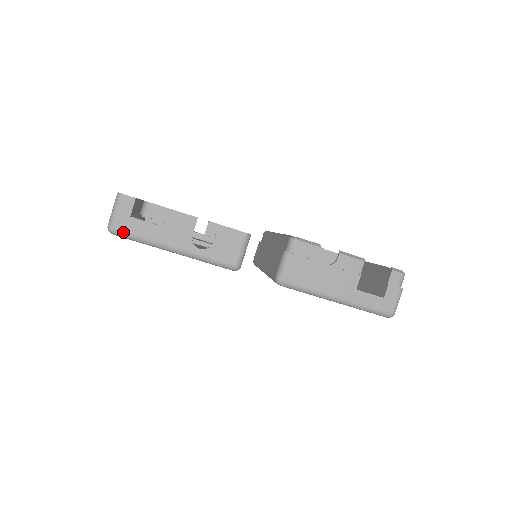
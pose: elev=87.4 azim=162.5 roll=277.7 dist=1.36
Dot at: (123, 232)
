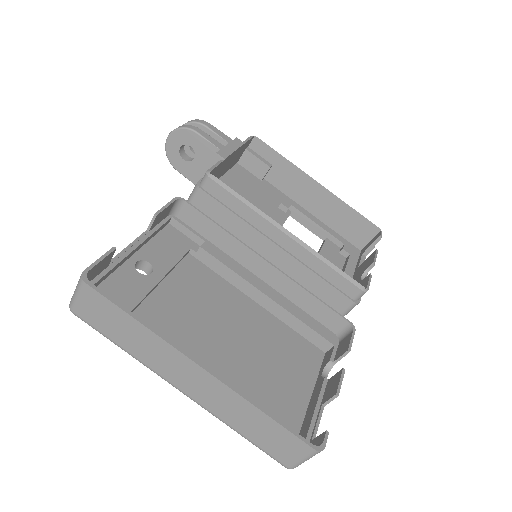
Dot at: occluded
